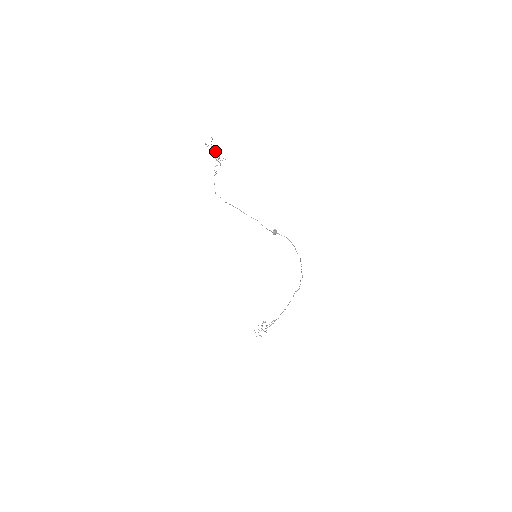
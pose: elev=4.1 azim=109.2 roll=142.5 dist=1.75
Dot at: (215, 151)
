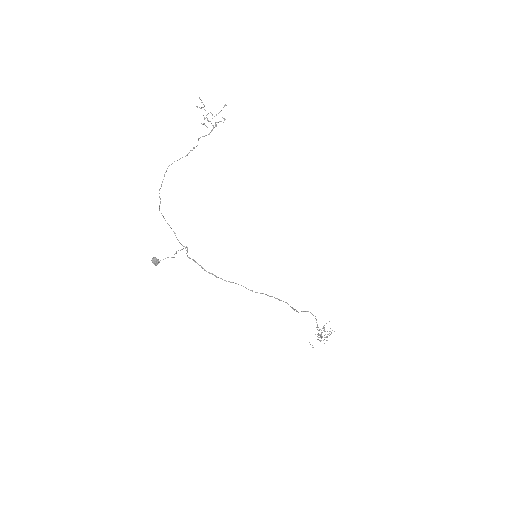
Dot at: occluded
